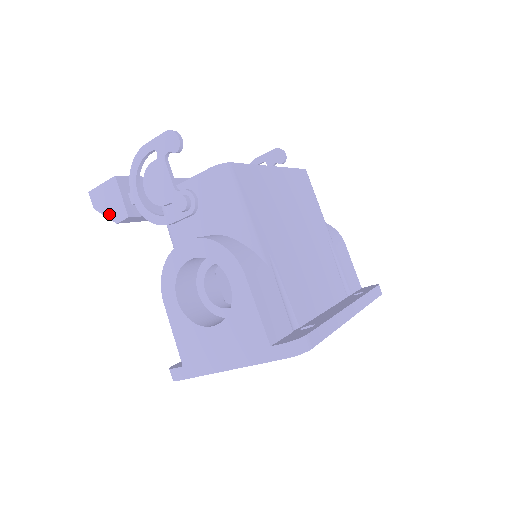
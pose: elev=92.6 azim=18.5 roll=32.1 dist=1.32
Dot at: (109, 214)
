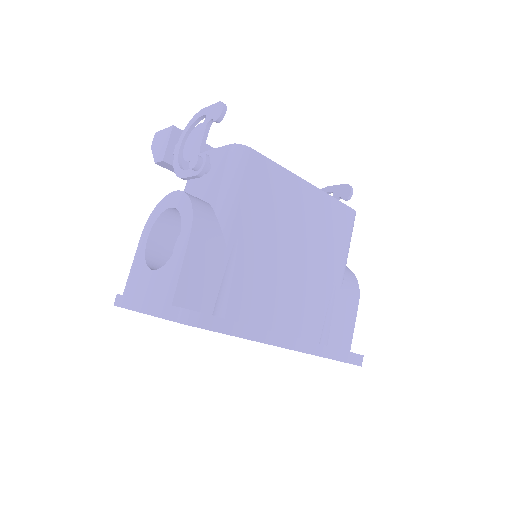
Dot at: (155, 154)
